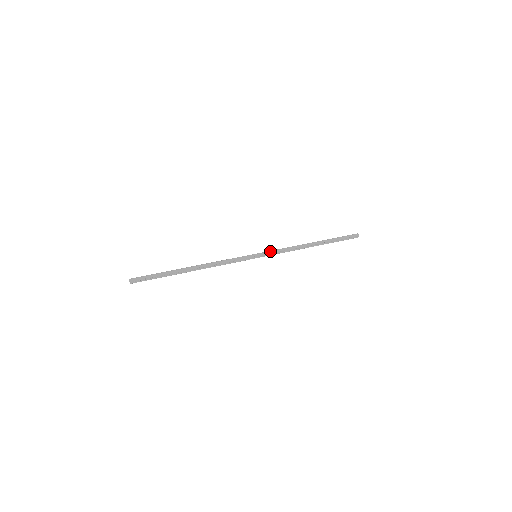
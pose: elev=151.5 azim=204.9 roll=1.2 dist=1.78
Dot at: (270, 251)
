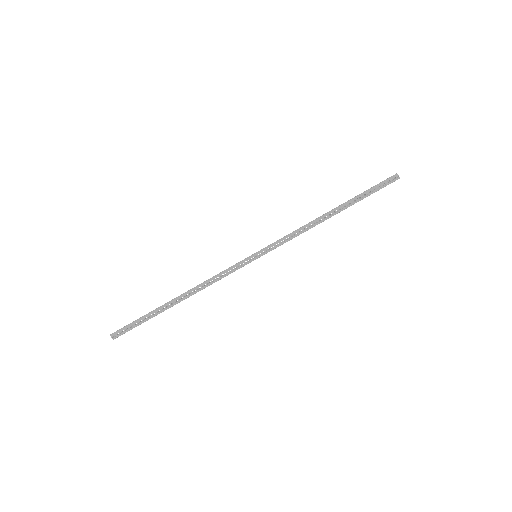
Dot at: (272, 243)
